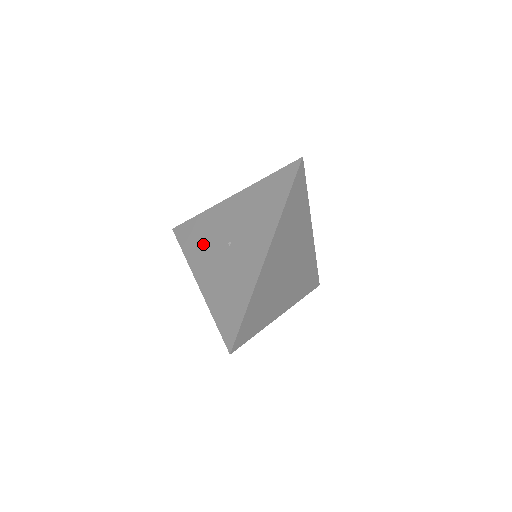
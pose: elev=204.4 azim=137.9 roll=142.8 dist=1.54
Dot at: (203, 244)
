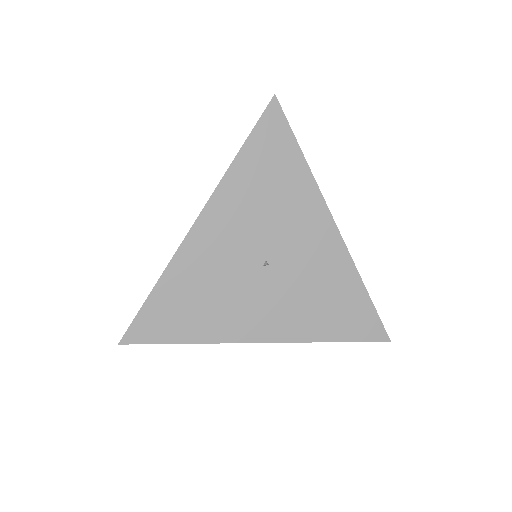
Dot at: (217, 303)
